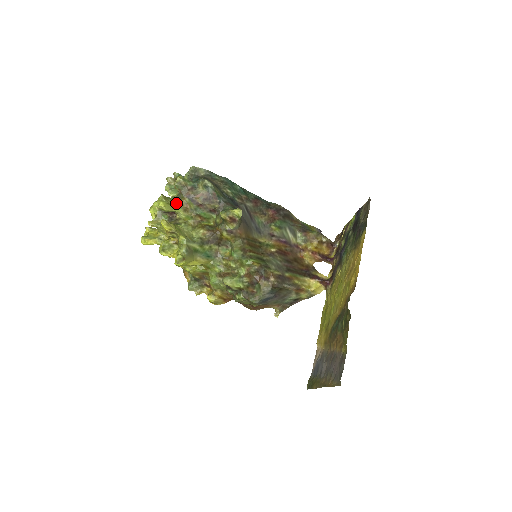
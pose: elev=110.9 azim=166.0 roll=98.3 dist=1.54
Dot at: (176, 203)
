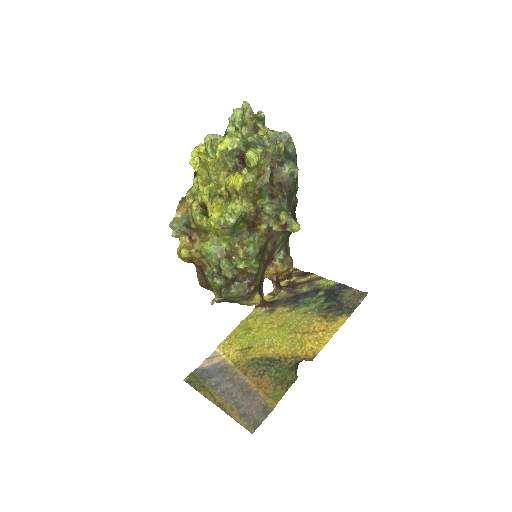
Dot at: (259, 164)
